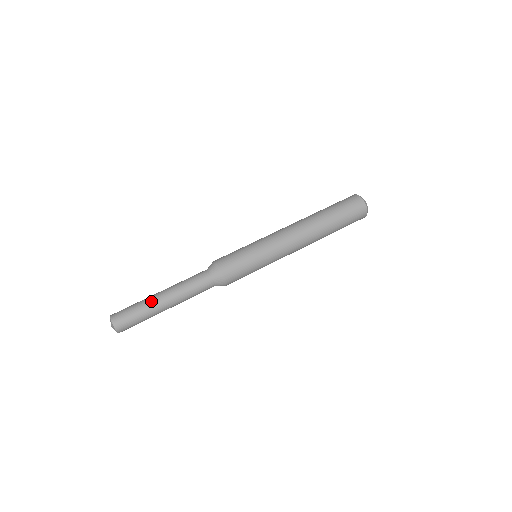
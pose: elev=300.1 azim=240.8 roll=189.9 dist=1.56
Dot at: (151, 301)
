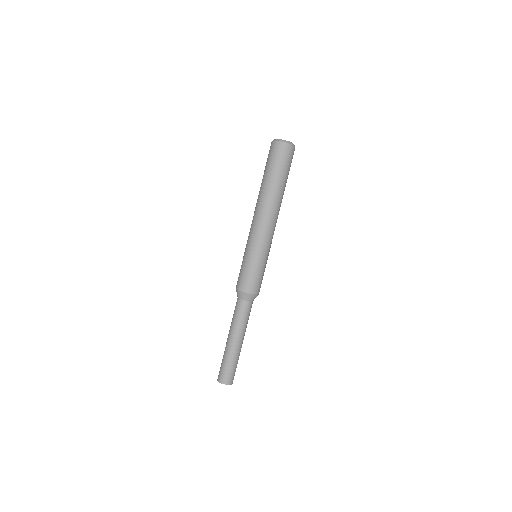
Dot at: (228, 351)
